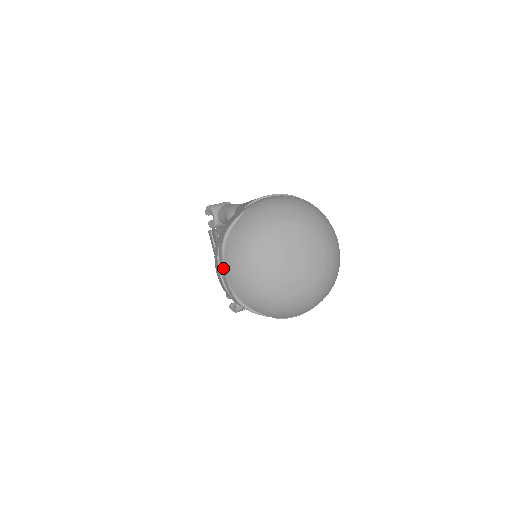
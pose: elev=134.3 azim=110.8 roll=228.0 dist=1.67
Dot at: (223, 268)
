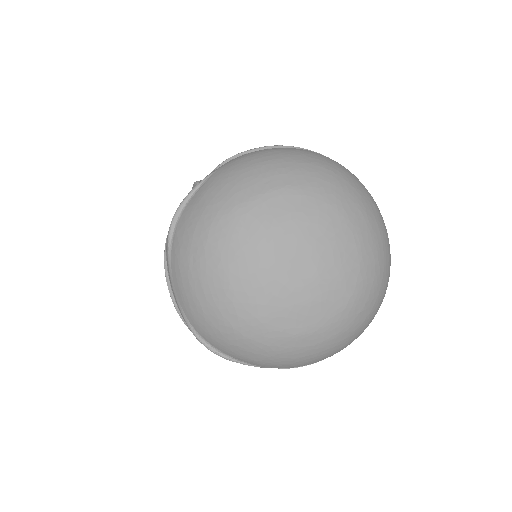
Dot at: (170, 279)
